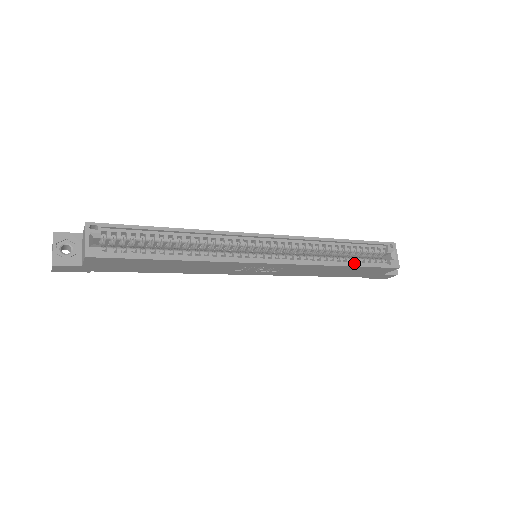
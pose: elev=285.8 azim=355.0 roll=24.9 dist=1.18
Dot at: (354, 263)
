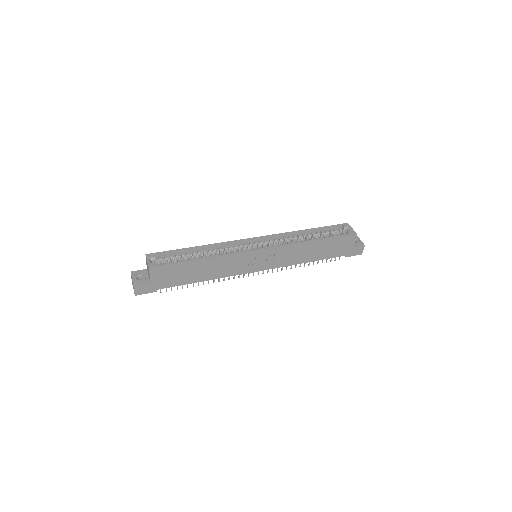
Dot at: (322, 239)
